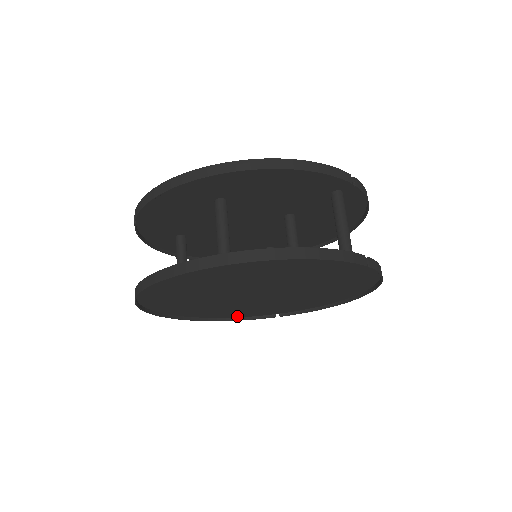
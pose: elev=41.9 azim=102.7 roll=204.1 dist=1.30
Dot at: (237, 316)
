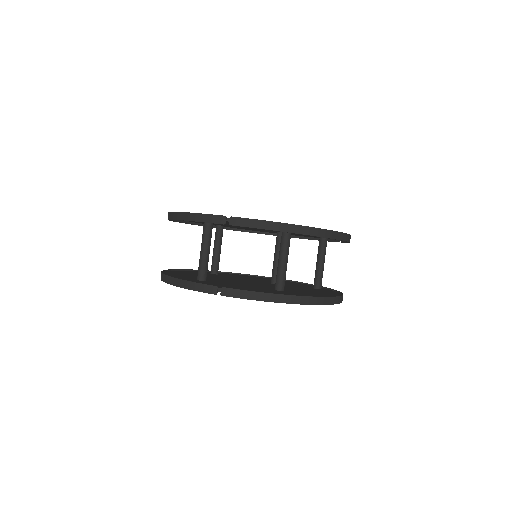
Dot at: occluded
